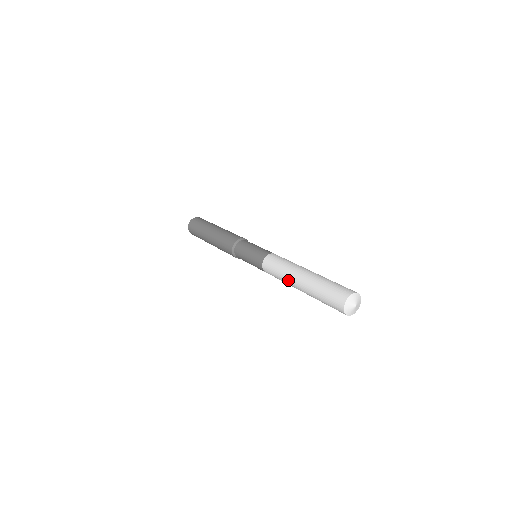
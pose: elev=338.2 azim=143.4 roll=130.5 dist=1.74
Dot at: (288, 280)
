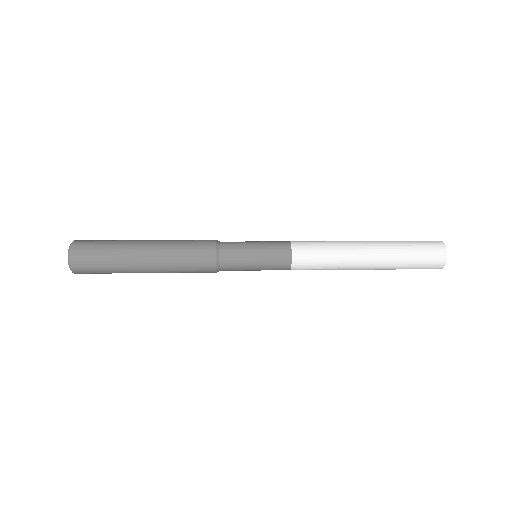
Dot at: (348, 245)
